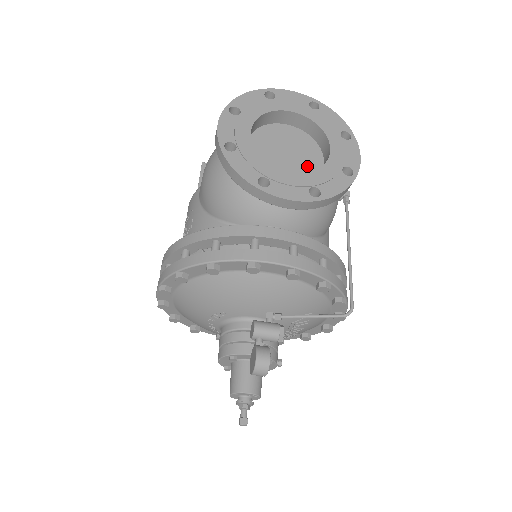
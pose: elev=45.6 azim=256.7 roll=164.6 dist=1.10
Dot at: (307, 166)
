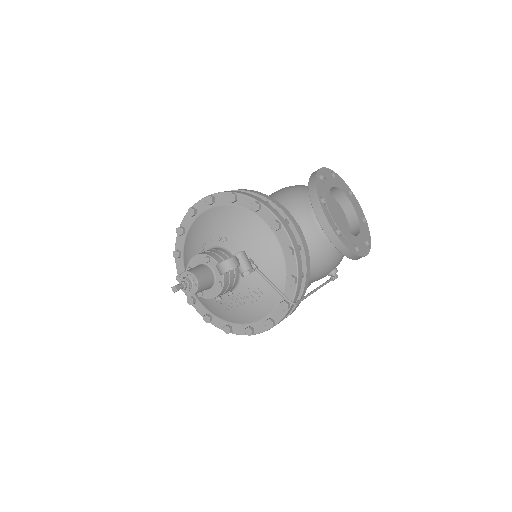
Dot at: occluded
